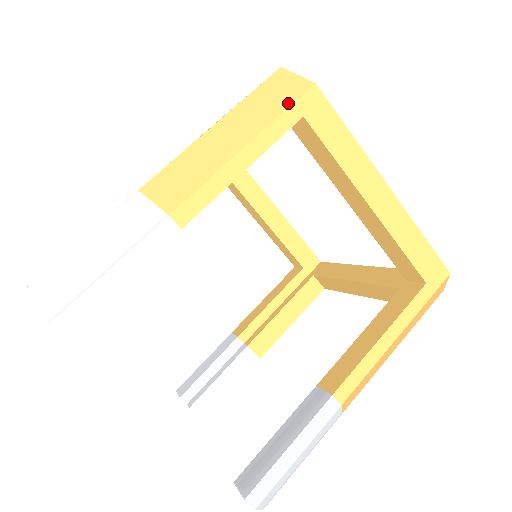
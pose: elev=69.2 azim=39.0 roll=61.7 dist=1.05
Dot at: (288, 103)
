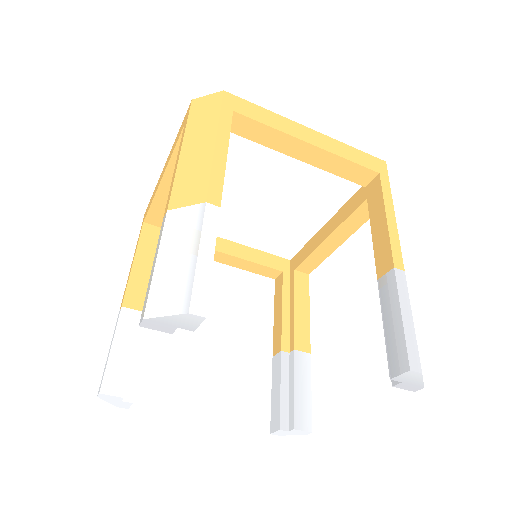
Dot at: (218, 108)
